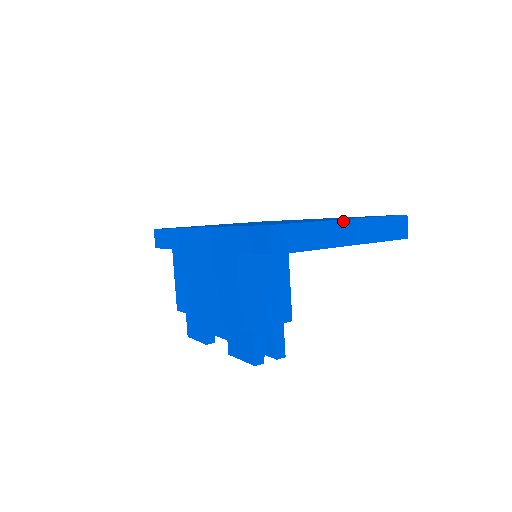
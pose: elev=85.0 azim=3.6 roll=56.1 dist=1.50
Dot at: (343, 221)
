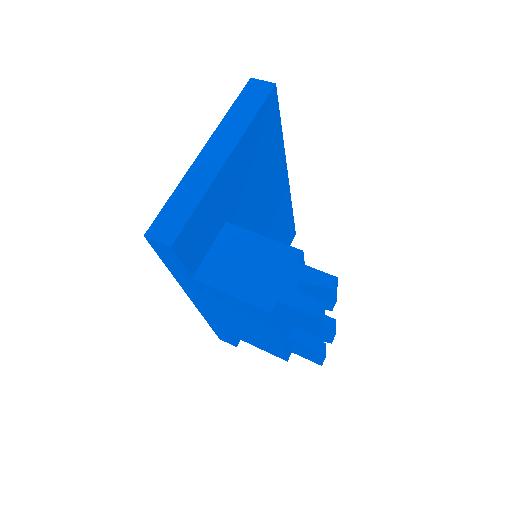
Dot at: (200, 155)
